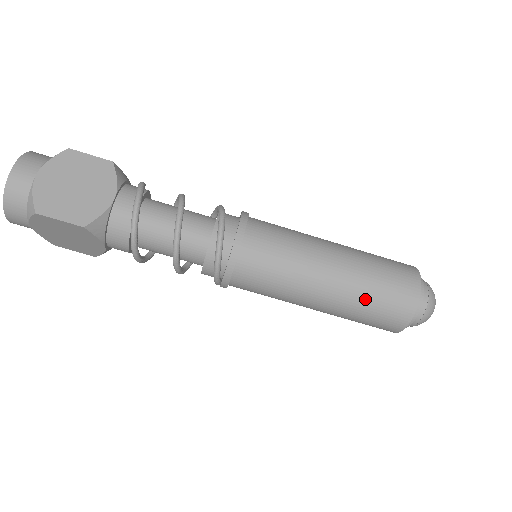
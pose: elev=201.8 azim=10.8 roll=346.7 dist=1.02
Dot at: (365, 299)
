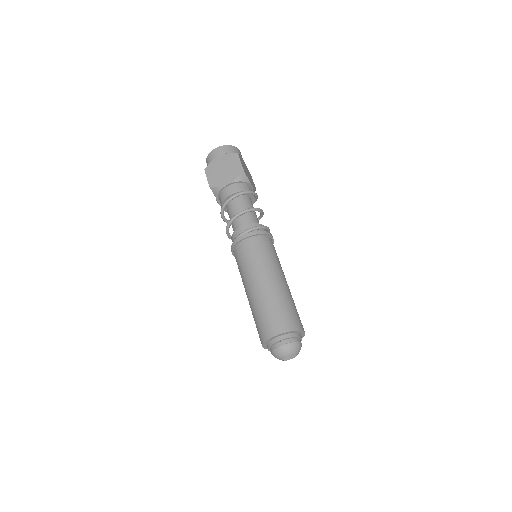
Dot at: (286, 301)
